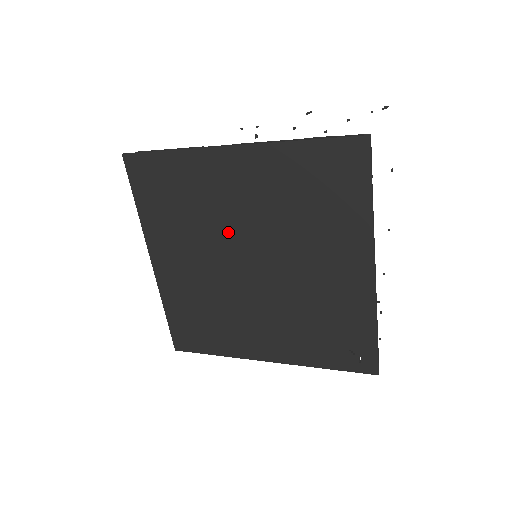
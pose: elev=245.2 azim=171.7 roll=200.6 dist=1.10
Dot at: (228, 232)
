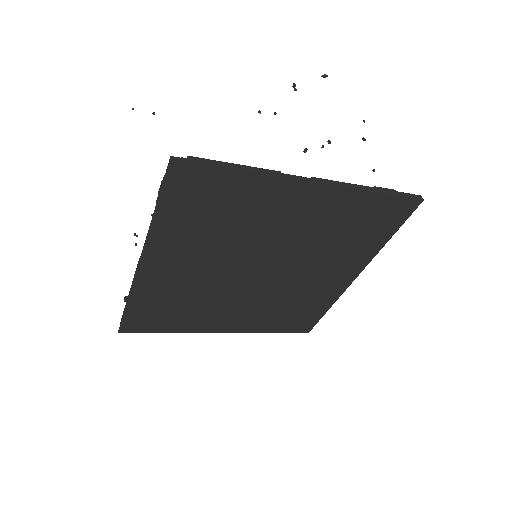
Dot at: (256, 246)
